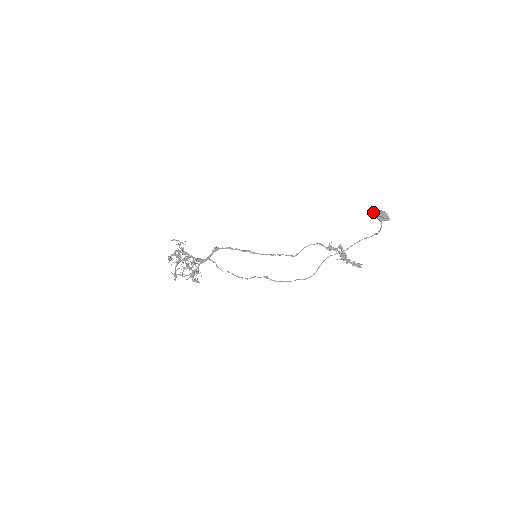
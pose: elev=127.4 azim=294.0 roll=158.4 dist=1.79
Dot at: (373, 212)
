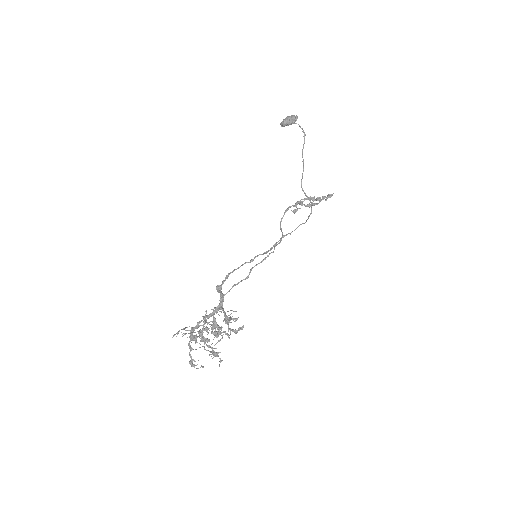
Dot at: (282, 124)
